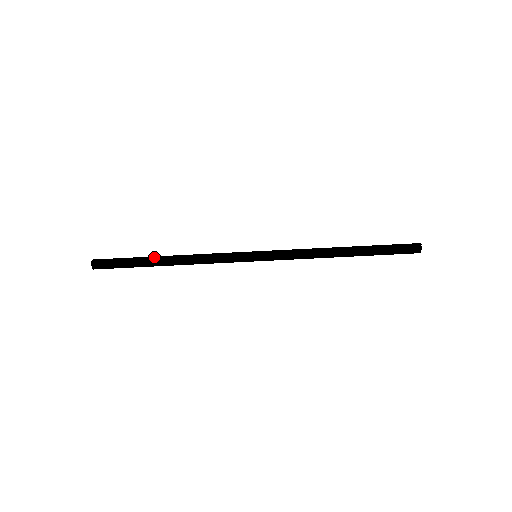
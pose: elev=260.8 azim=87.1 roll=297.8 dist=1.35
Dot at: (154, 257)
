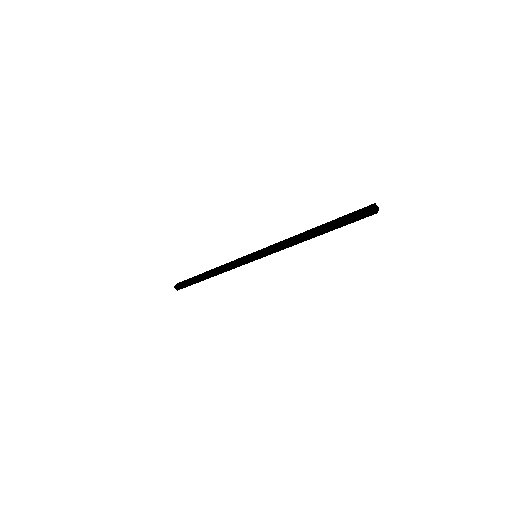
Dot at: (202, 279)
